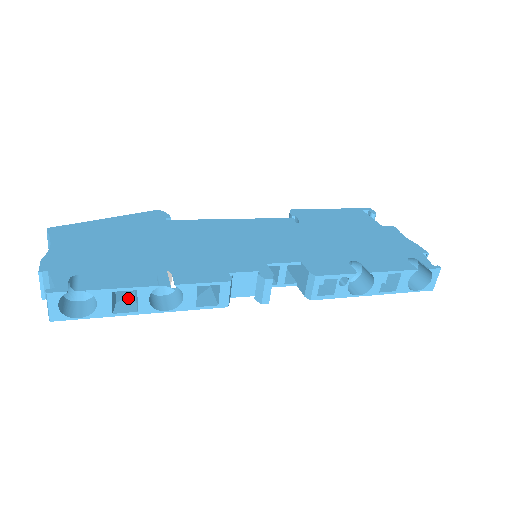
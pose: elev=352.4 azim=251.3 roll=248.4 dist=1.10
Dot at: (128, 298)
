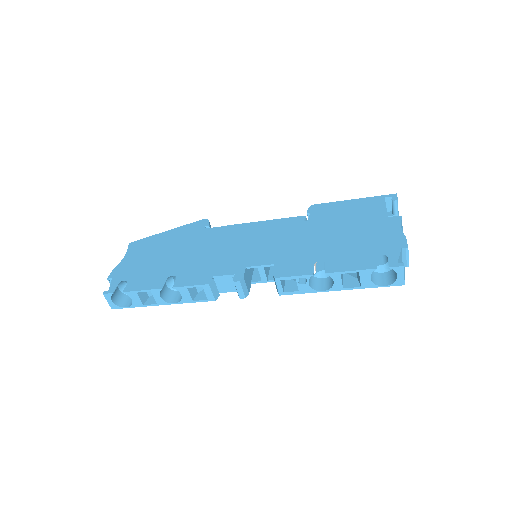
Dot at: occluded
